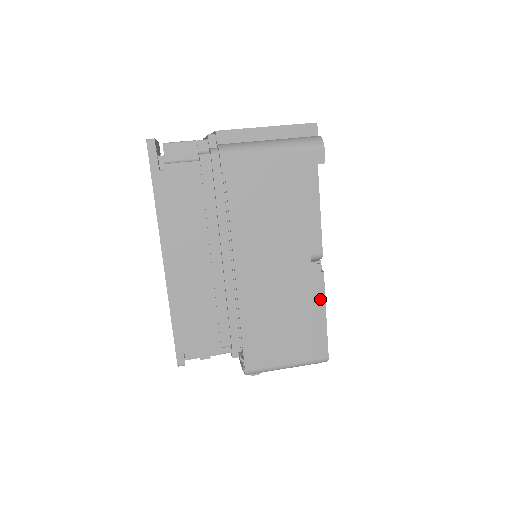
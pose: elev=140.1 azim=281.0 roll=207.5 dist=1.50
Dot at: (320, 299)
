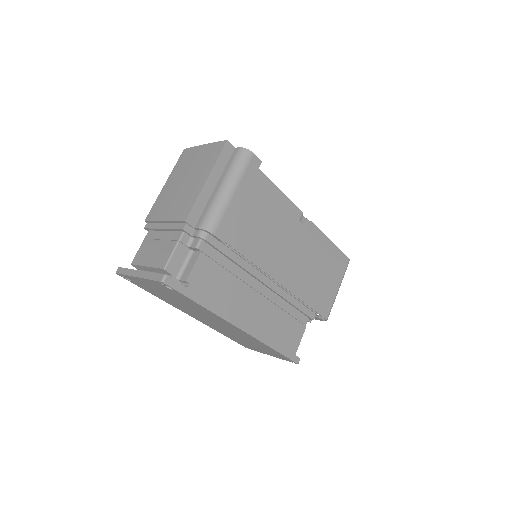
Dot at: (322, 237)
